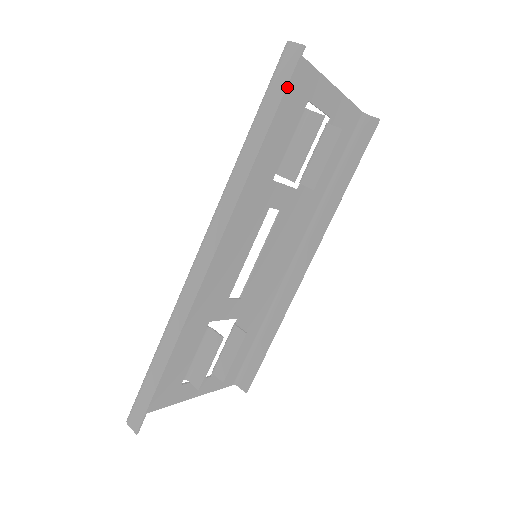
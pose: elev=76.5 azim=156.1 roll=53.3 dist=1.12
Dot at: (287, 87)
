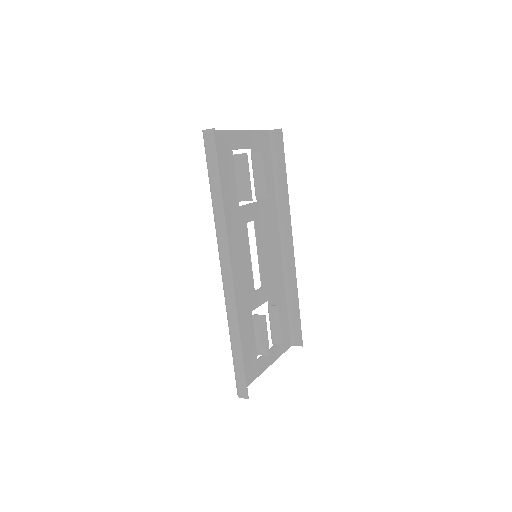
Dot at: (217, 155)
